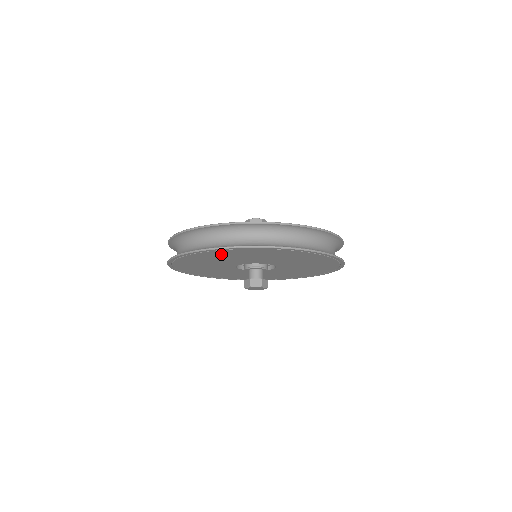
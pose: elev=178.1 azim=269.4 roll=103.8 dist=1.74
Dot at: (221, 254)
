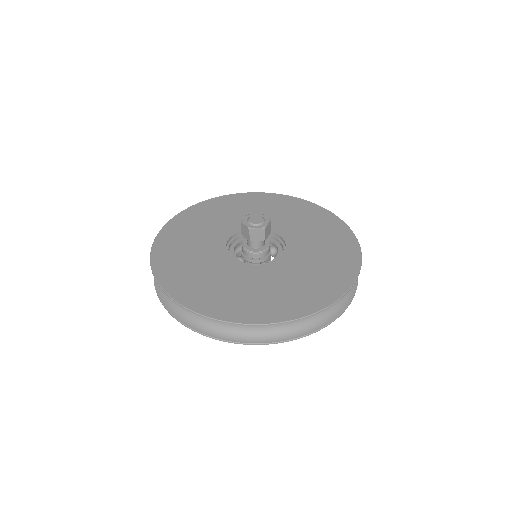
Dot at: occluded
